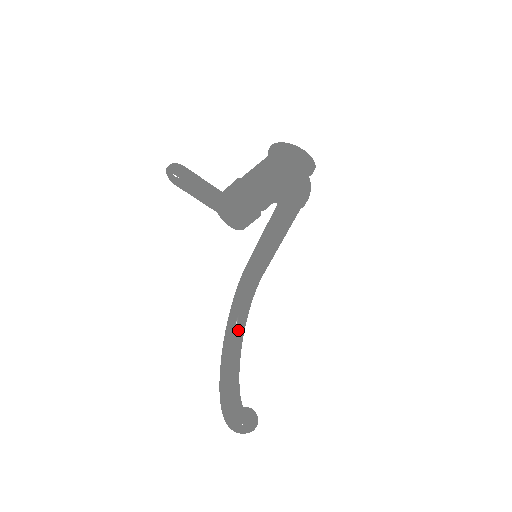
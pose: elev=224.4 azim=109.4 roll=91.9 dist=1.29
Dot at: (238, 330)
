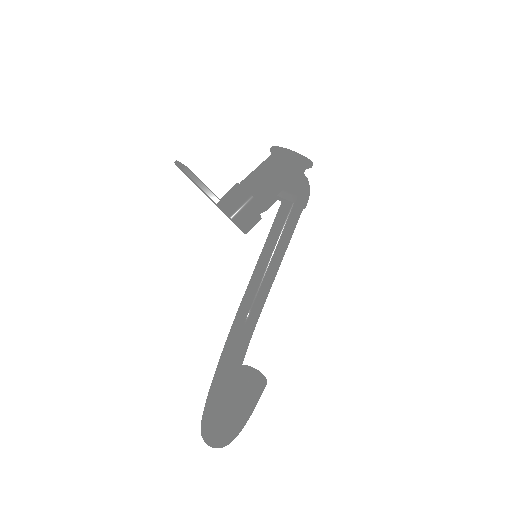
Dot at: (228, 379)
